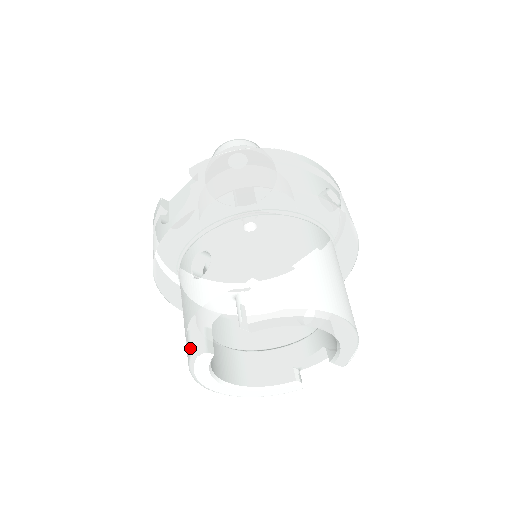
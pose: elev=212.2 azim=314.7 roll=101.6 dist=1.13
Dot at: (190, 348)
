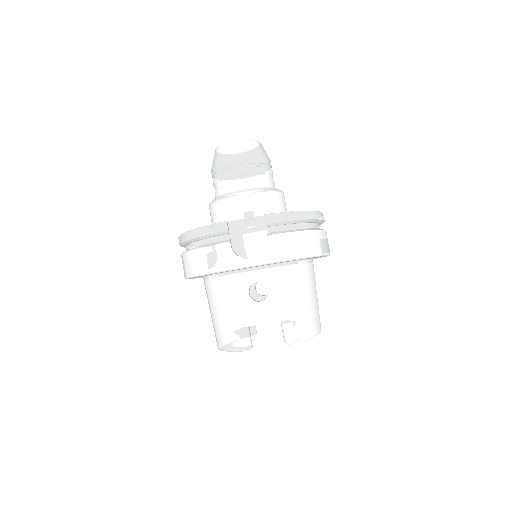
Dot at: (243, 344)
